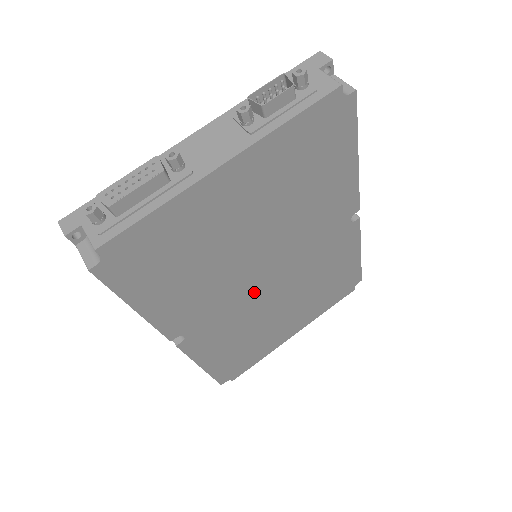
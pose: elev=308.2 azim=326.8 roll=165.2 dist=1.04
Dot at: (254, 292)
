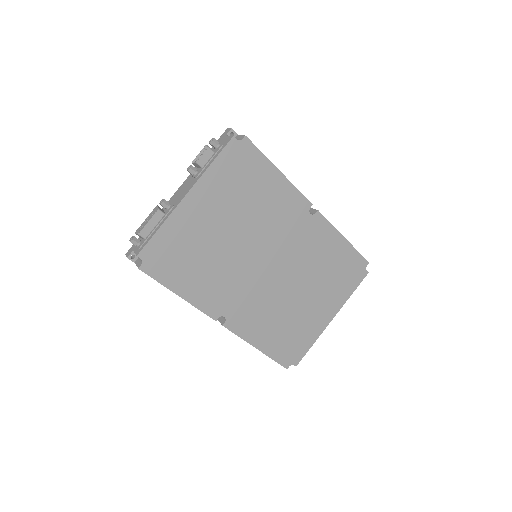
Dot at: (262, 279)
